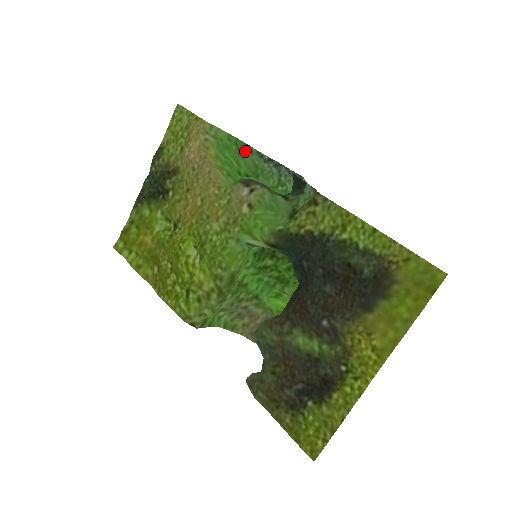
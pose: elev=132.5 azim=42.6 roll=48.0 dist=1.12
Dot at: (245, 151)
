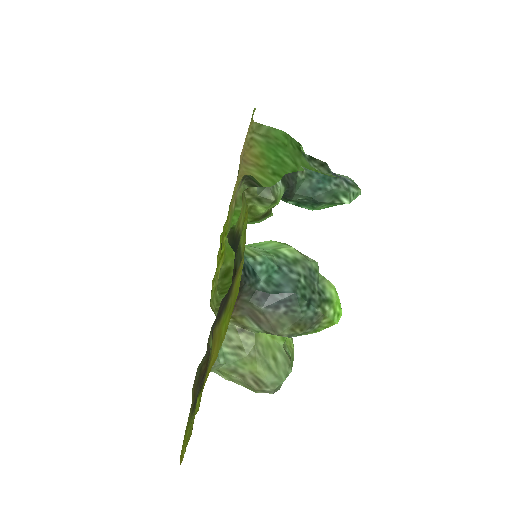
Dot at: (300, 150)
